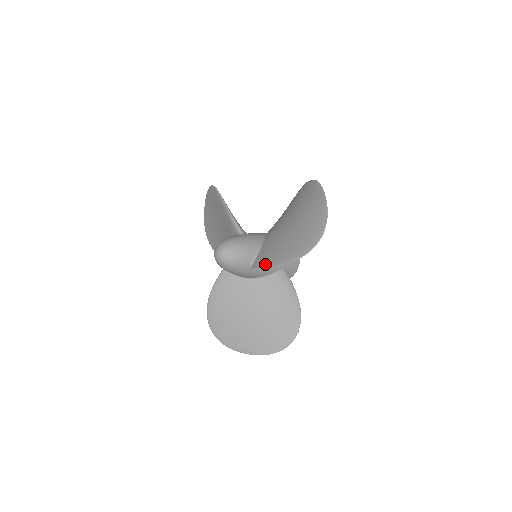
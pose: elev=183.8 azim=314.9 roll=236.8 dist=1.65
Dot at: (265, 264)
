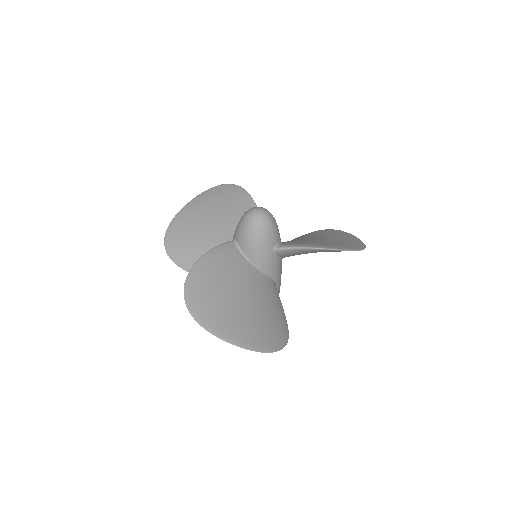
Dot at: (303, 245)
